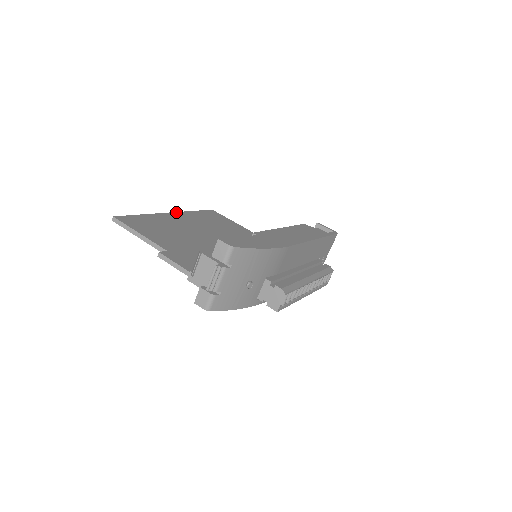
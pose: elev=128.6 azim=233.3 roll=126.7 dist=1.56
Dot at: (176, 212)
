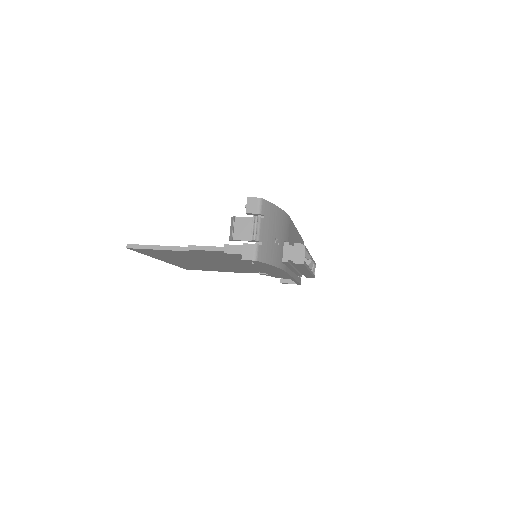
Dot at: occluded
